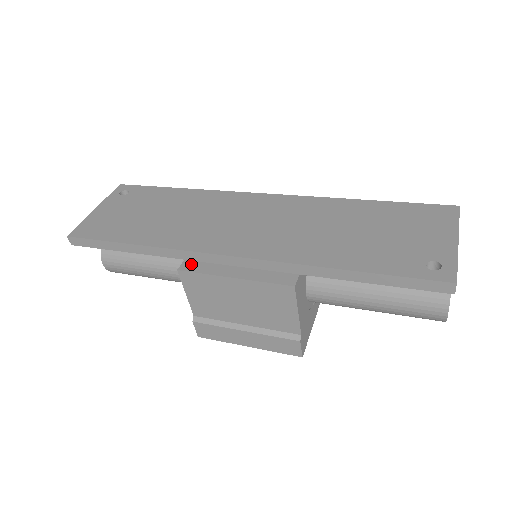
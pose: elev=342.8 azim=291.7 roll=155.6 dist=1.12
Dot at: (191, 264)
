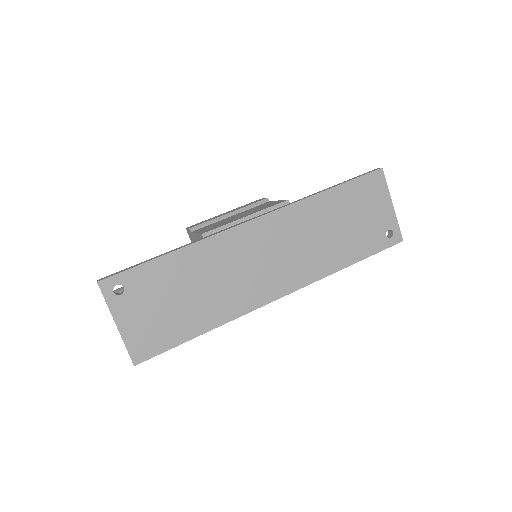
Dot at: occluded
